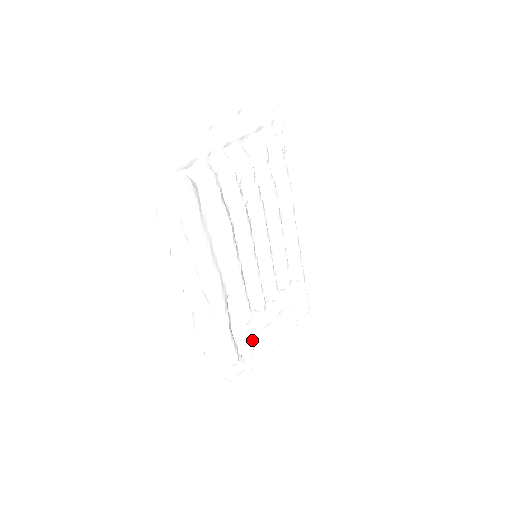
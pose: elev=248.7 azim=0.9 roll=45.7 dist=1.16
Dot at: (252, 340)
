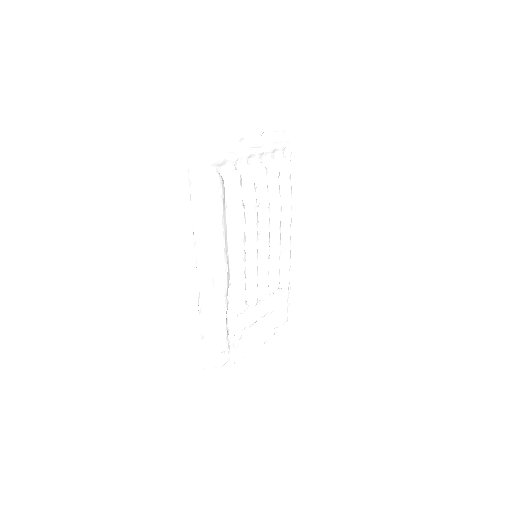
Dot at: (239, 335)
